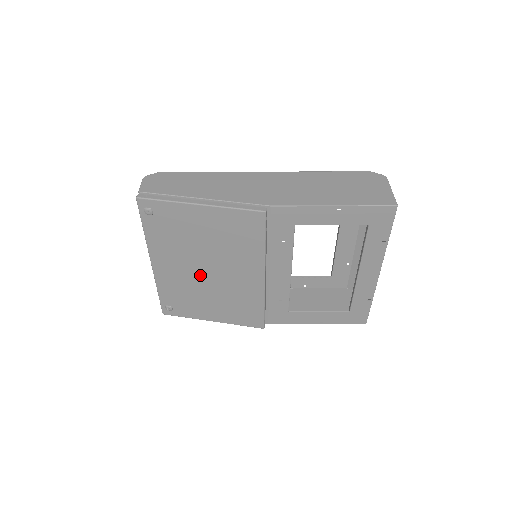
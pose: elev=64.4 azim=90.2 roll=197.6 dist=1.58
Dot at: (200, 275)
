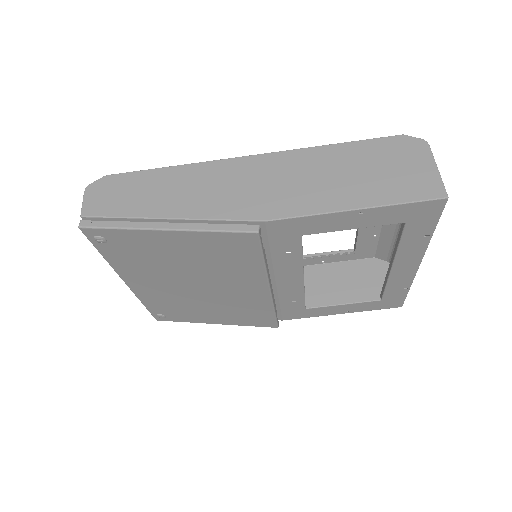
Dot at: (189, 290)
